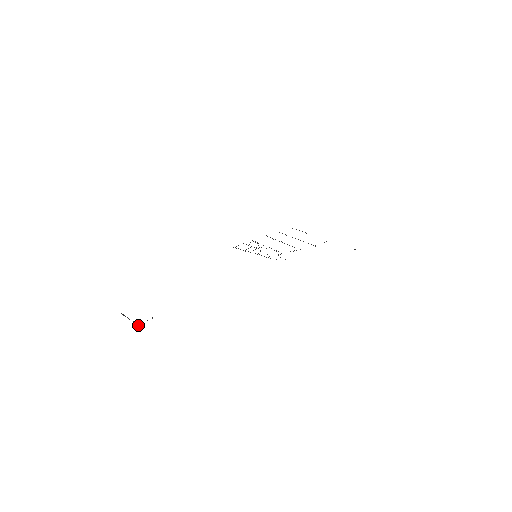
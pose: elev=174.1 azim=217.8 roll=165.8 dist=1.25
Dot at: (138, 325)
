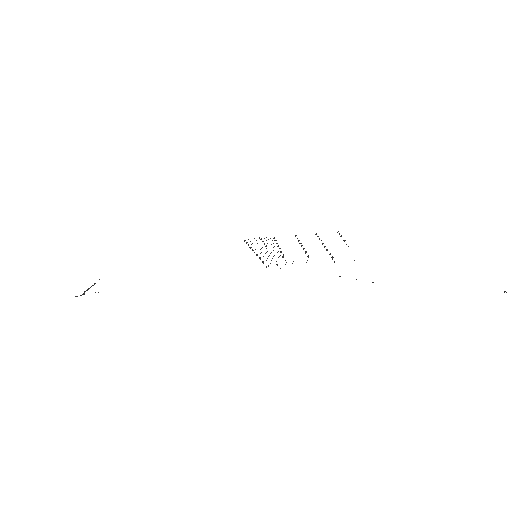
Dot at: (81, 295)
